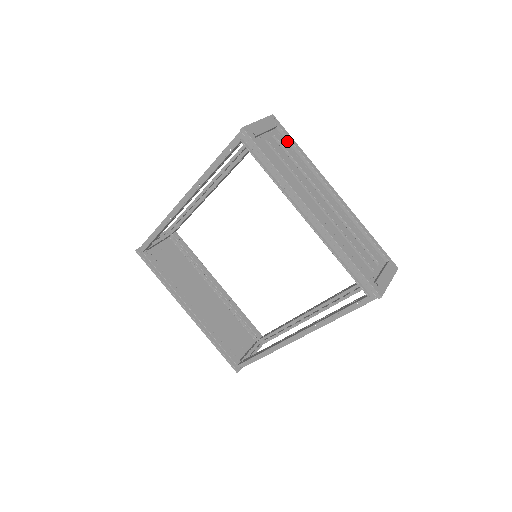
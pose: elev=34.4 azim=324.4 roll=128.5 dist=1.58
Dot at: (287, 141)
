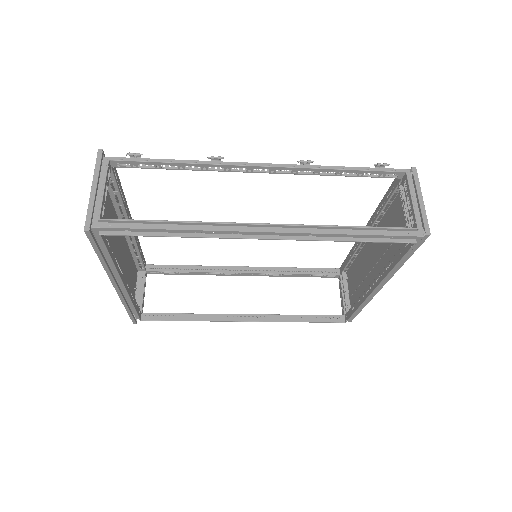
Dot at: (398, 196)
